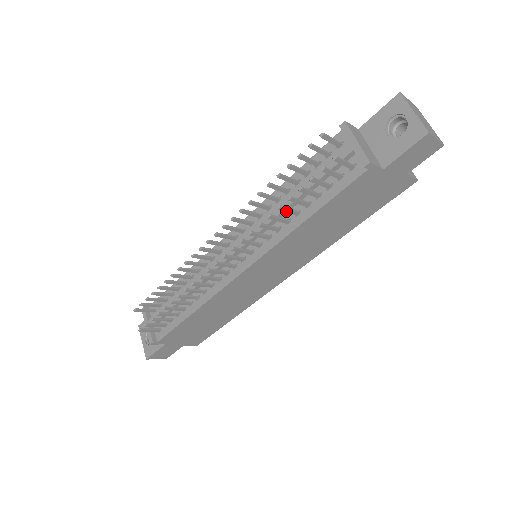
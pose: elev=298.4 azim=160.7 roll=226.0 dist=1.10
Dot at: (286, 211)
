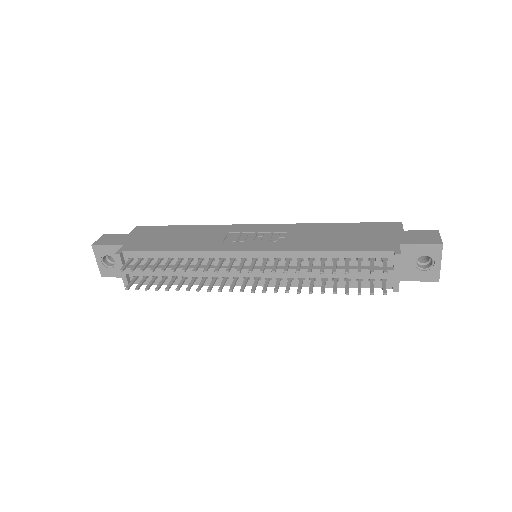
Dot at: (322, 288)
